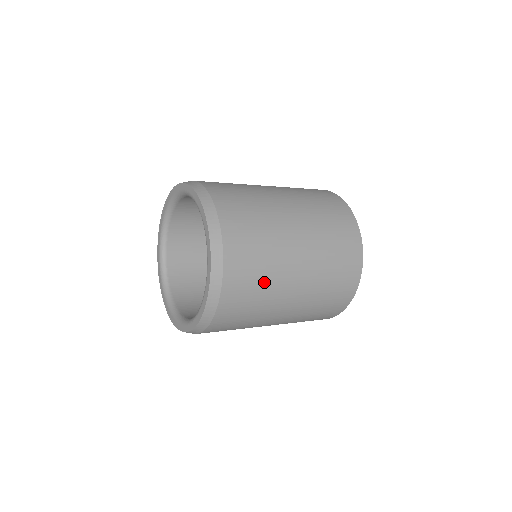
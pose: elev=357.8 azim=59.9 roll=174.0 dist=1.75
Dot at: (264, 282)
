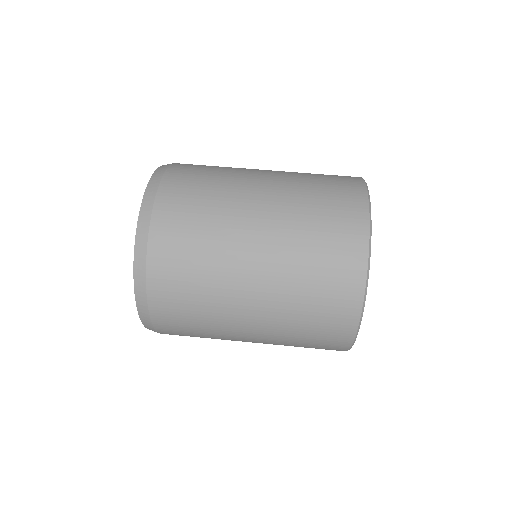
Dot at: occluded
